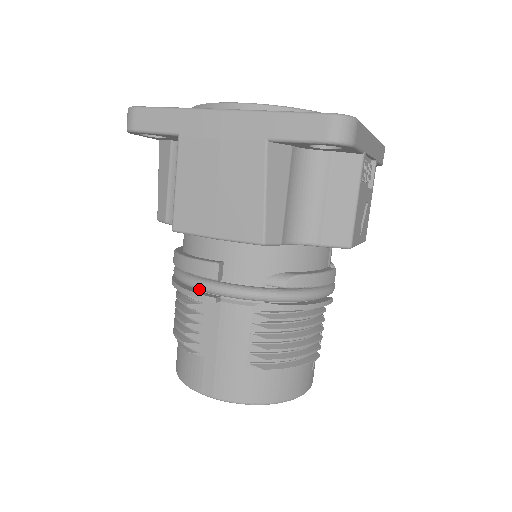
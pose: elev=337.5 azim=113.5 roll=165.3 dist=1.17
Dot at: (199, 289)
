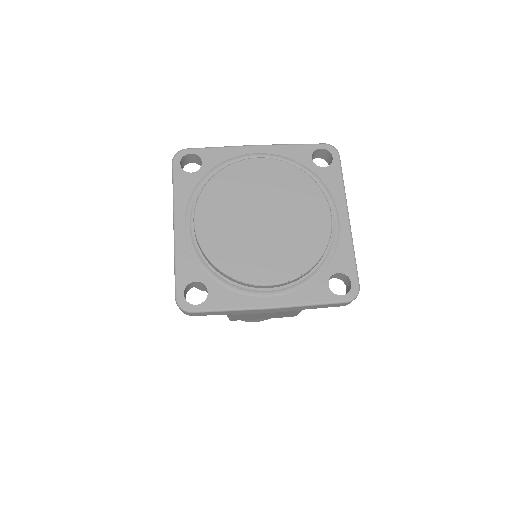
Dot at: occluded
